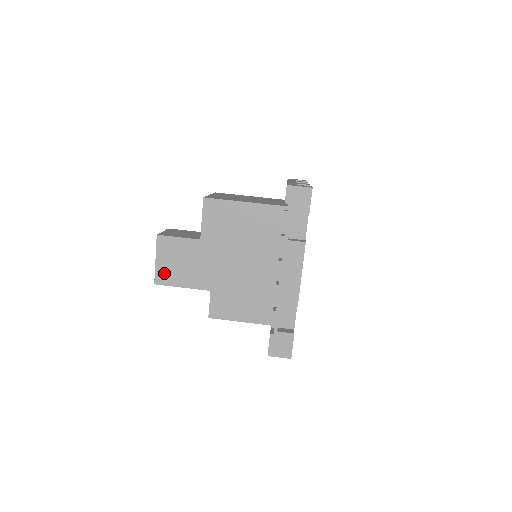
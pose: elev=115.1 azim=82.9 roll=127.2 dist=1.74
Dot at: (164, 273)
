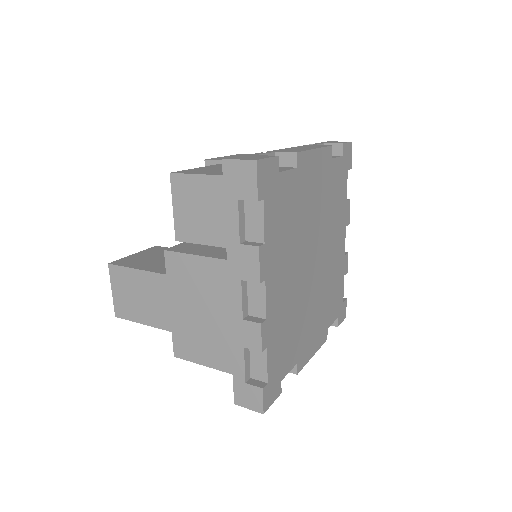
Dot at: (130, 260)
